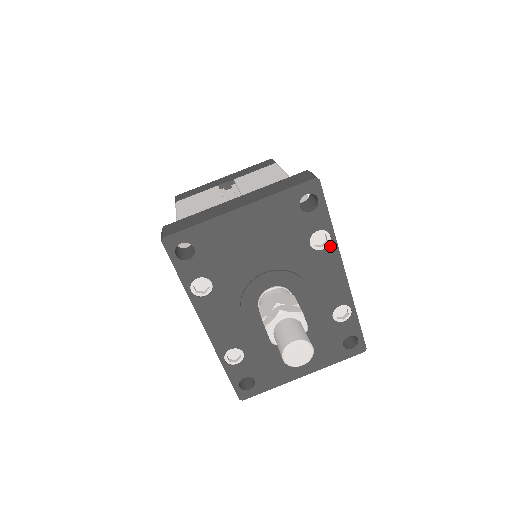
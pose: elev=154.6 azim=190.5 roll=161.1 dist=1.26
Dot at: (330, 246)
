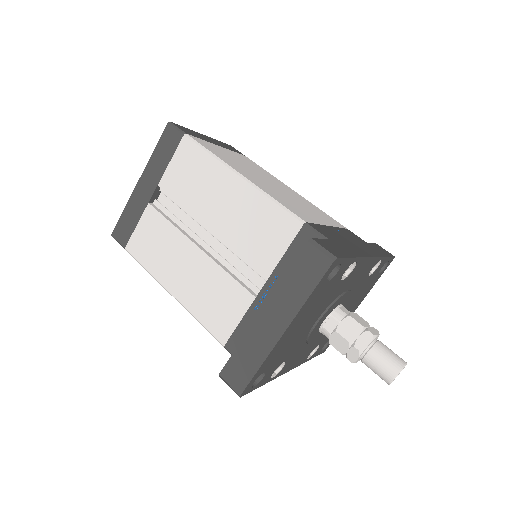
Dot at: (357, 264)
